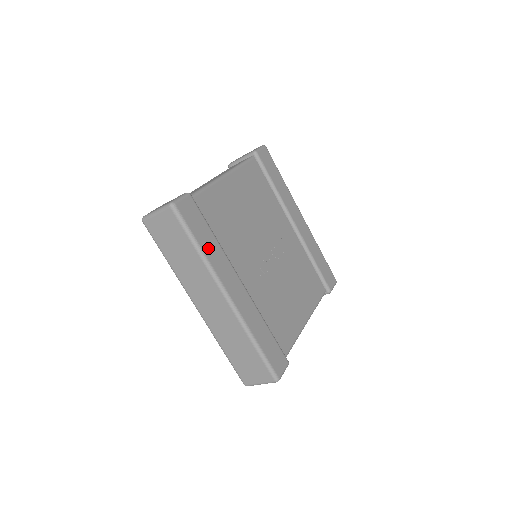
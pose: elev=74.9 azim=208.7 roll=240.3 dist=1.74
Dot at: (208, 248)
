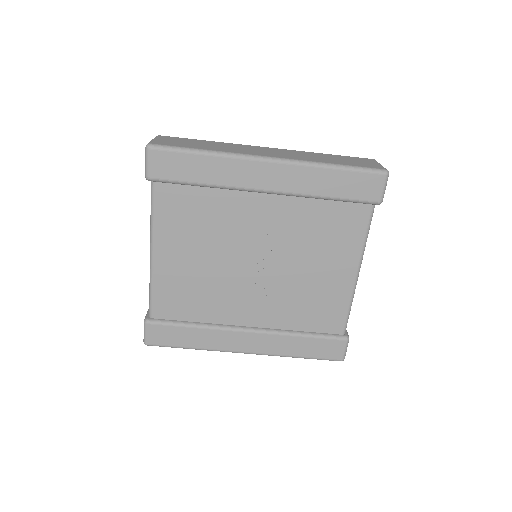
Dot at: (197, 342)
